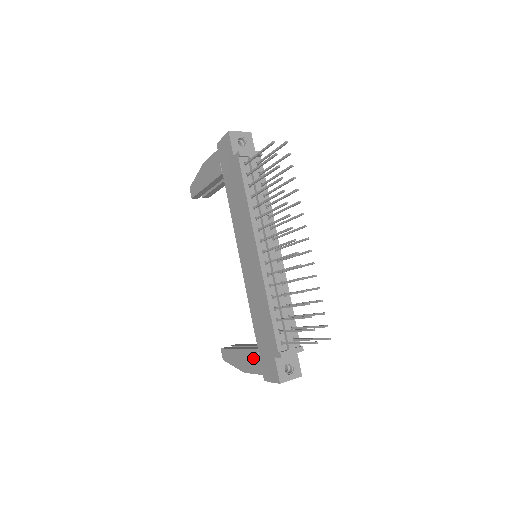
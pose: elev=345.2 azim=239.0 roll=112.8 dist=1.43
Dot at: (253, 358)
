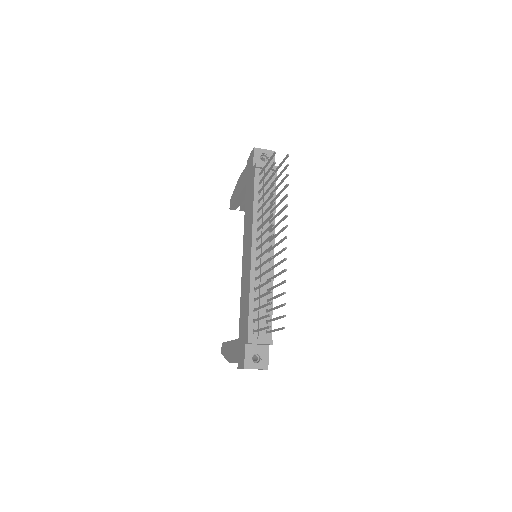
Dot at: (235, 348)
